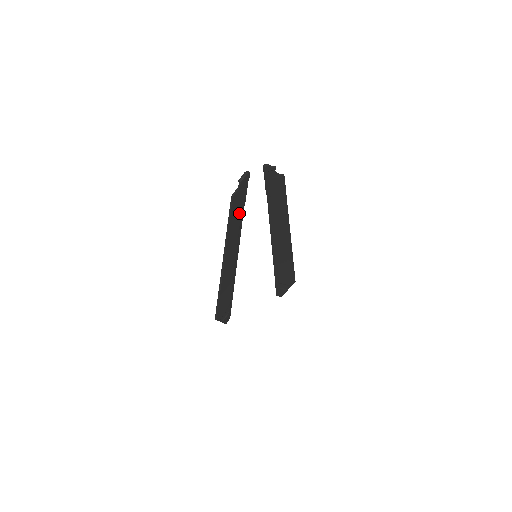
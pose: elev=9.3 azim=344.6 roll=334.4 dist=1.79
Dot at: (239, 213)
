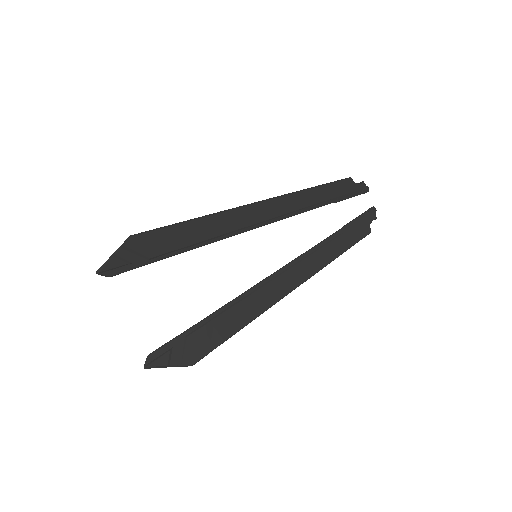
Dot at: (325, 198)
